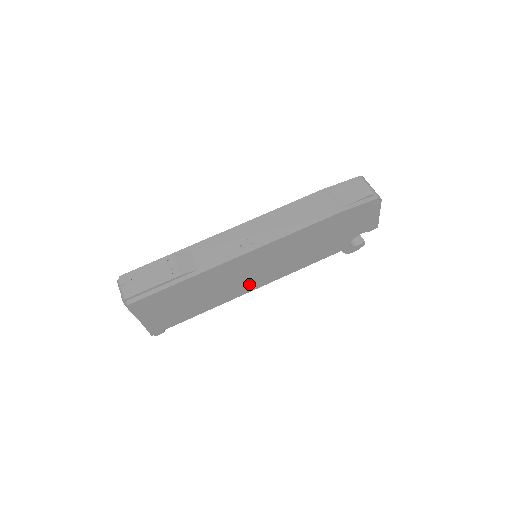
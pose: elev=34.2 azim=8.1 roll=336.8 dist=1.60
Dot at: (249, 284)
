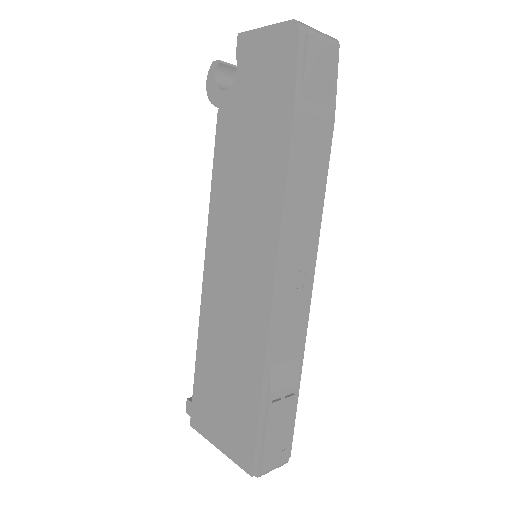
Dot at: occluded
